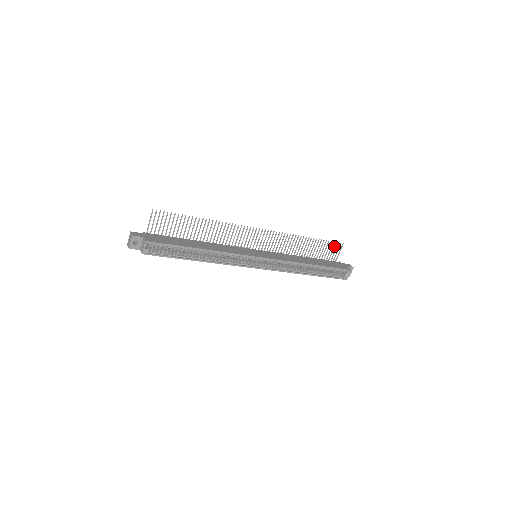
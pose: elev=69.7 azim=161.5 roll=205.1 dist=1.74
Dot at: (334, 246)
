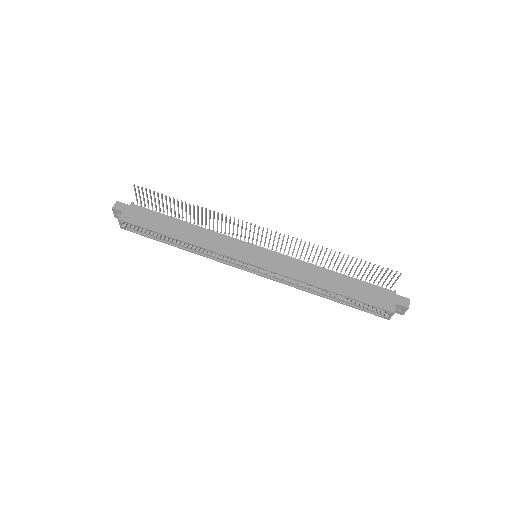
Dot at: (385, 271)
